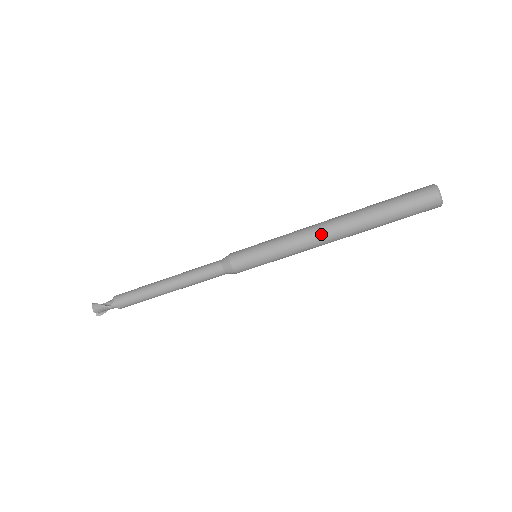
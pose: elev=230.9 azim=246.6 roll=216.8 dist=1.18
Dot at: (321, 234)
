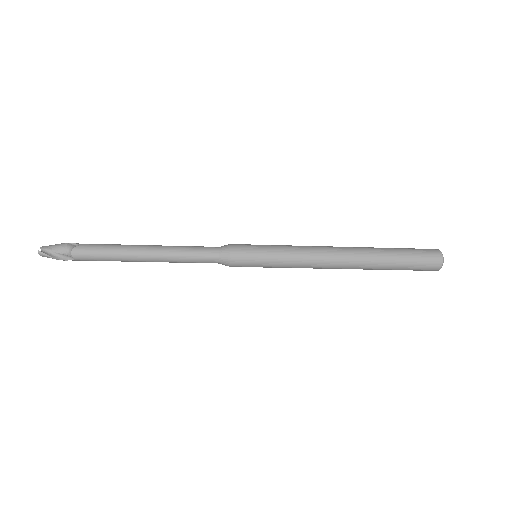
Dot at: occluded
